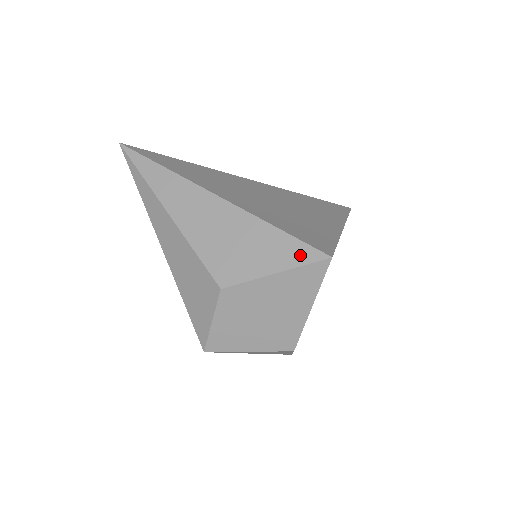
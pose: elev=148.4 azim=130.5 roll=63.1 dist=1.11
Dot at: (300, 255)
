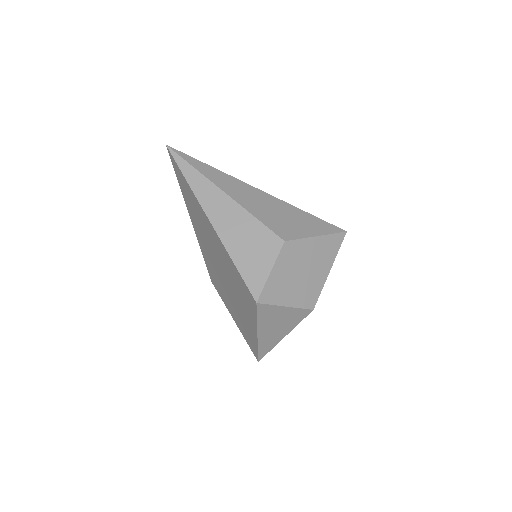
Dot at: (328, 228)
